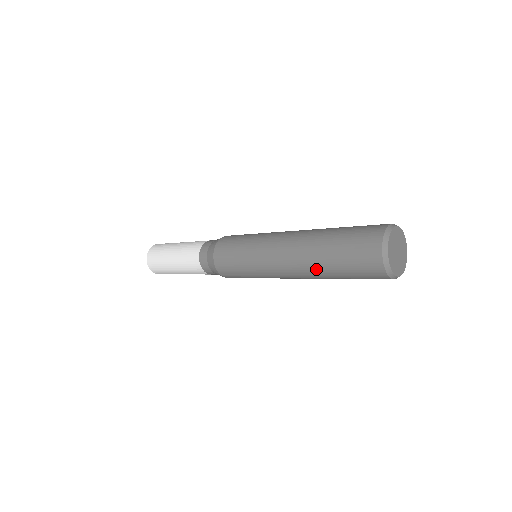
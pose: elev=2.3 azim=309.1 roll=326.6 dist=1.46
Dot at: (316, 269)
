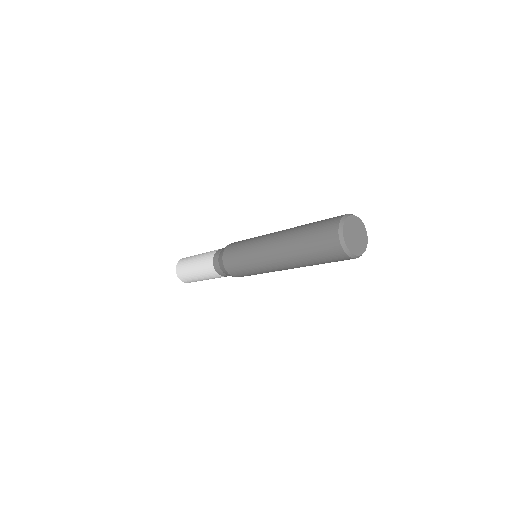
Dot at: (292, 239)
